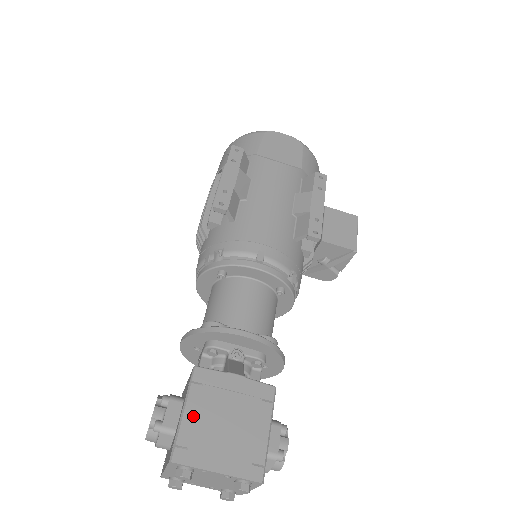
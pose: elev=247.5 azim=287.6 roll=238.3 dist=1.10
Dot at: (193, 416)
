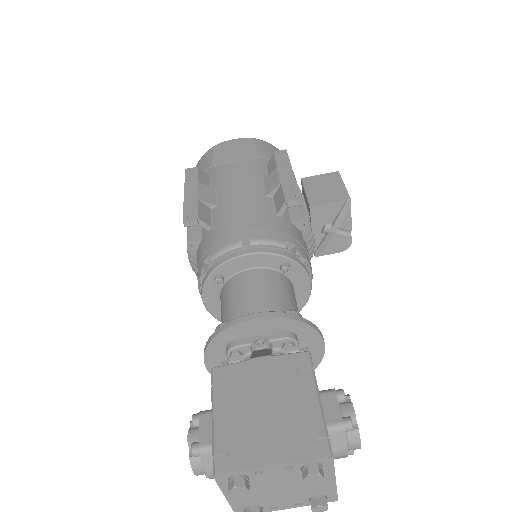
Dot at: (225, 418)
